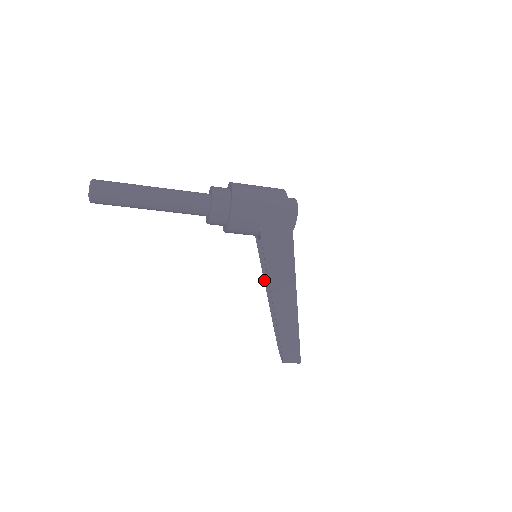
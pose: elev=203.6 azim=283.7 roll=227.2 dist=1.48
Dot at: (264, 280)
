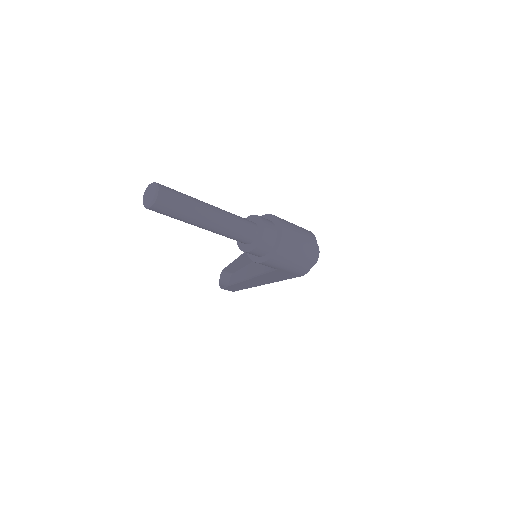
Dot at: occluded
